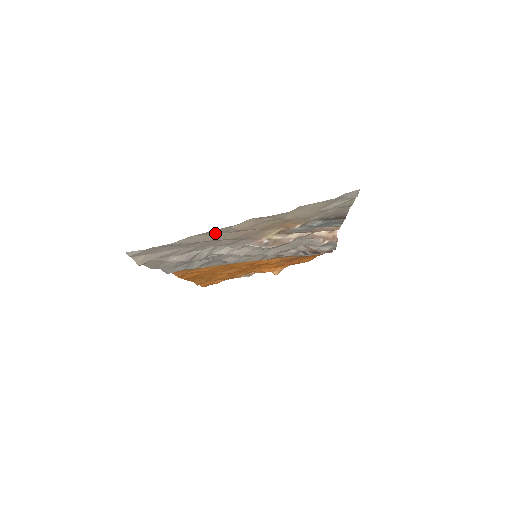
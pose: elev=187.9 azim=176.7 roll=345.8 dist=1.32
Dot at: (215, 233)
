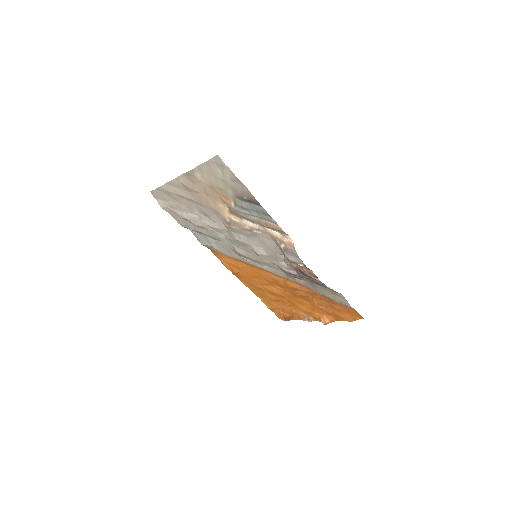
Dot at: (179, 187)
